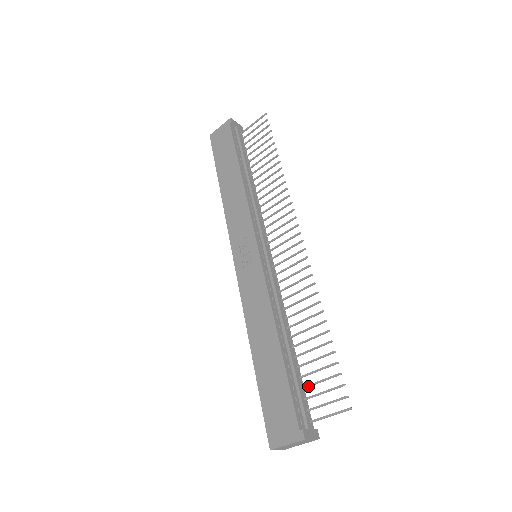
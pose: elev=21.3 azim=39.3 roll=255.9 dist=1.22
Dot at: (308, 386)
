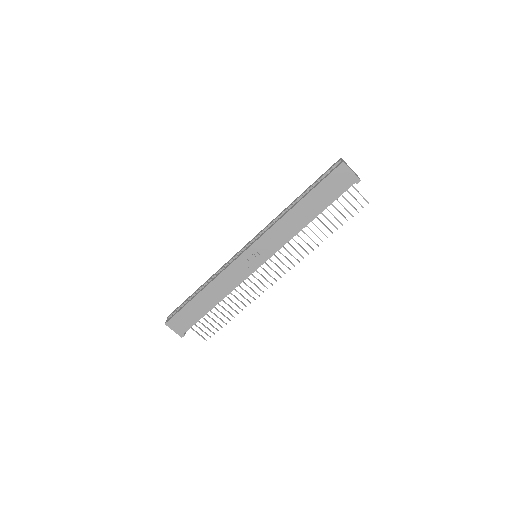
Dot at: occluded
